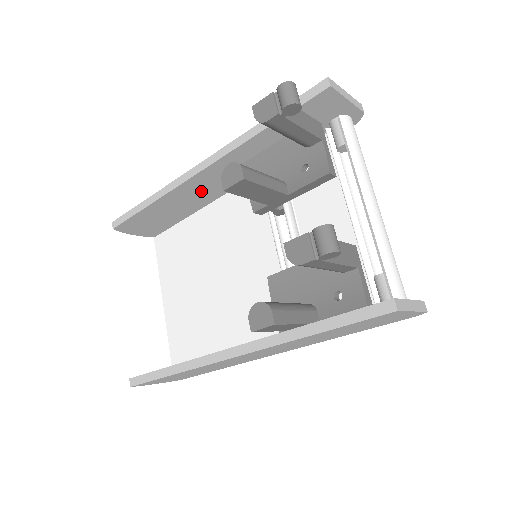
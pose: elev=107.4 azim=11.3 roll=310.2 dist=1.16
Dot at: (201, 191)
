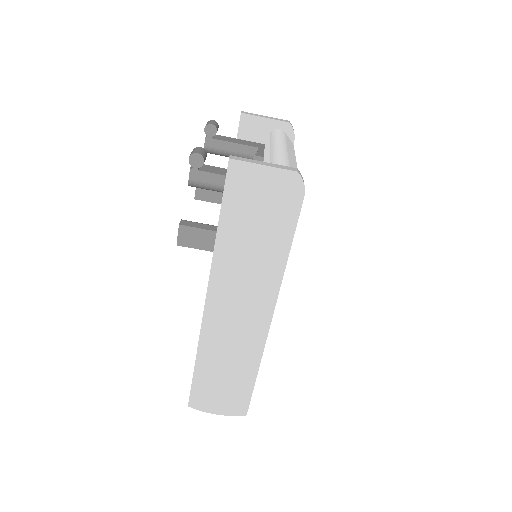
Dot at: occluded
